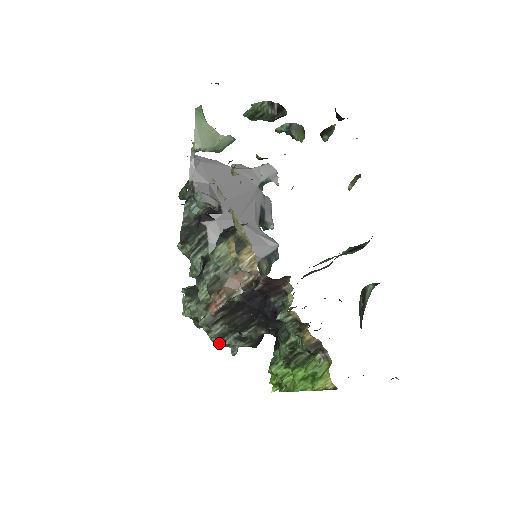
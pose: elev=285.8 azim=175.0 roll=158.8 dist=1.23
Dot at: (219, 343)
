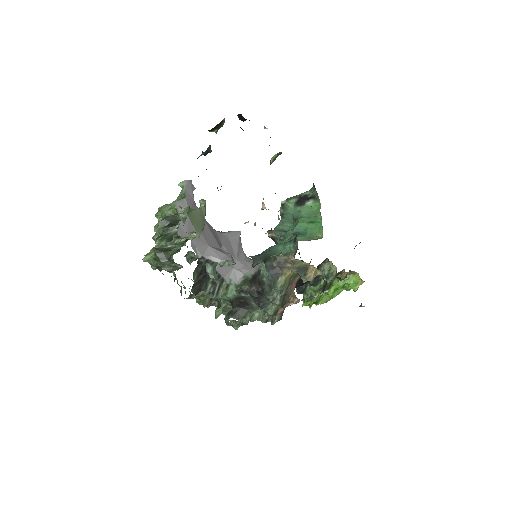
Dot at: occluded
